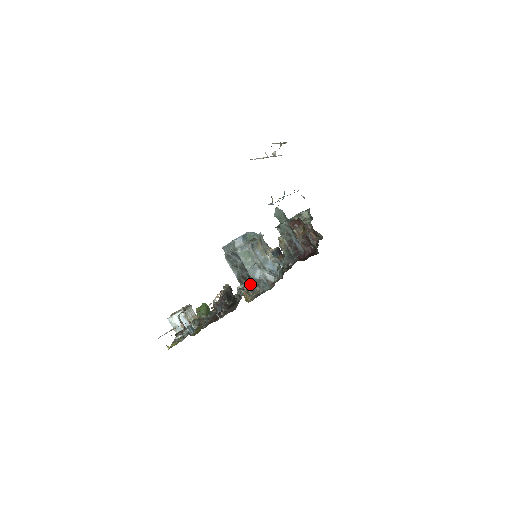
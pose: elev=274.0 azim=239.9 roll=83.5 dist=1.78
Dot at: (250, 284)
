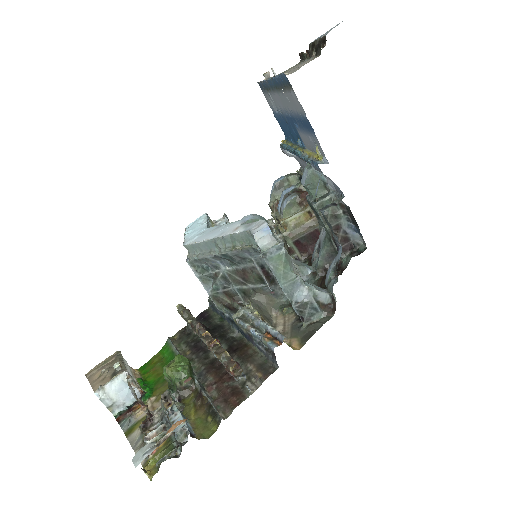
Dot at: (258, 307)
